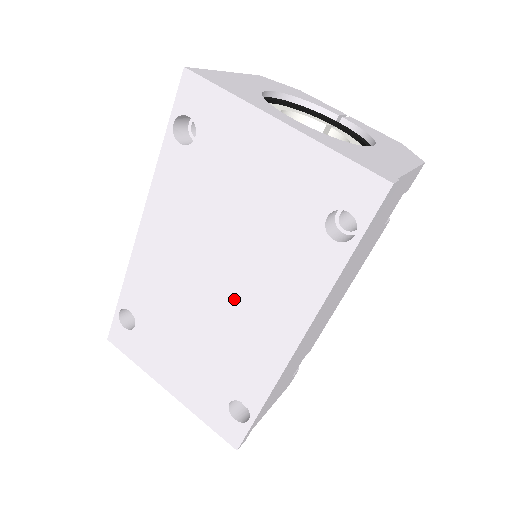
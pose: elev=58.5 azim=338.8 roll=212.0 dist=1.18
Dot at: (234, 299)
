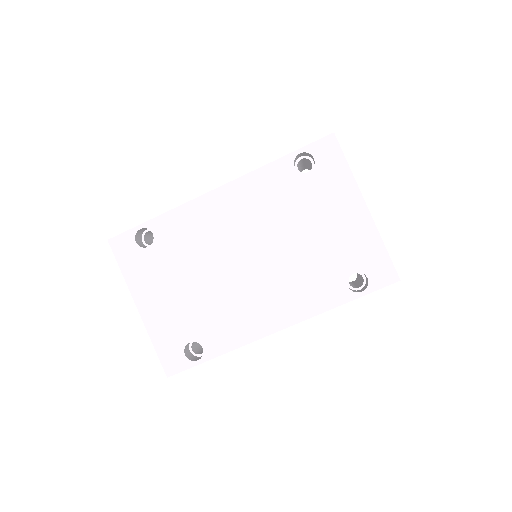
Dot at: (254, 279)
